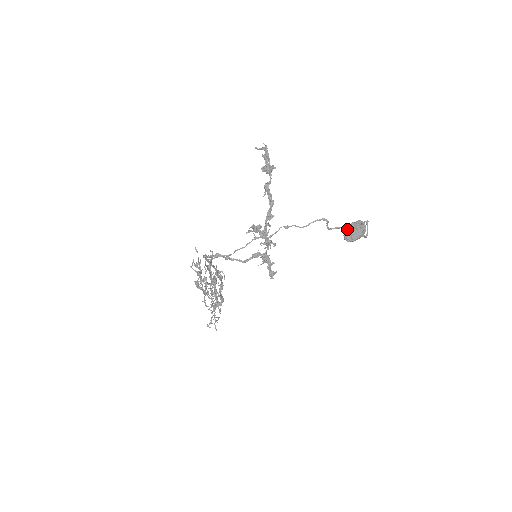
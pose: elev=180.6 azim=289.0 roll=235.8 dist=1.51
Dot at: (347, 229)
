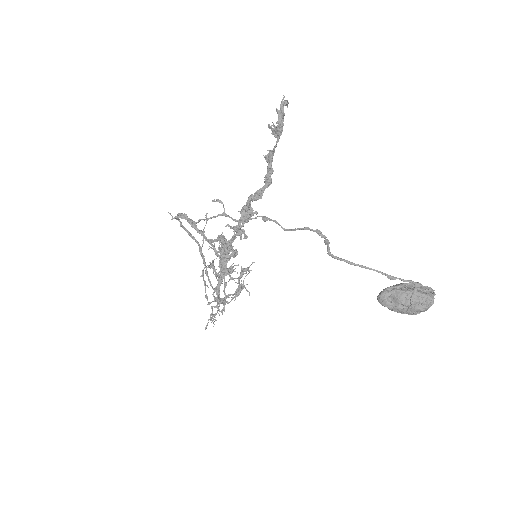
Dot at: occluded
